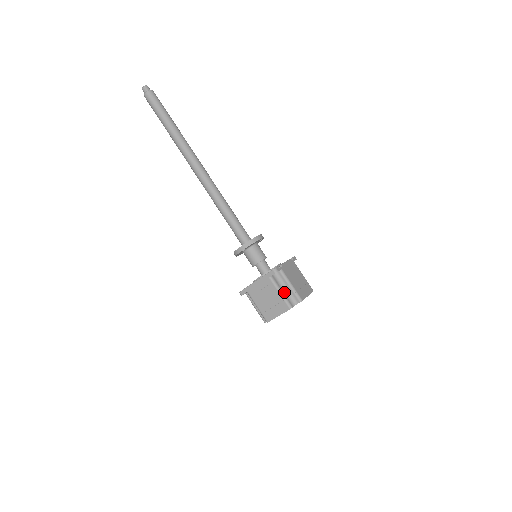
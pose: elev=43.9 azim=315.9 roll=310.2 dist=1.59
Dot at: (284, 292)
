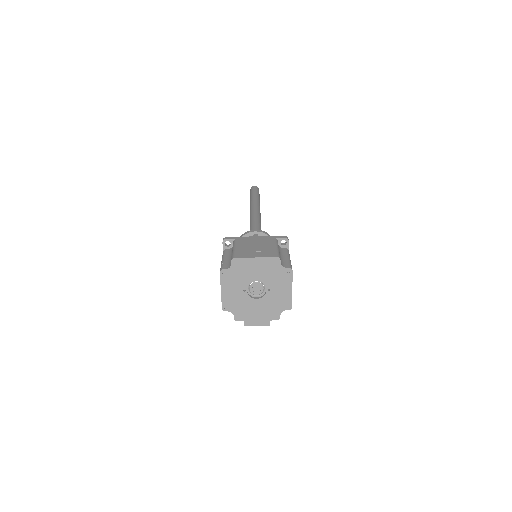
Dot at: occluded
